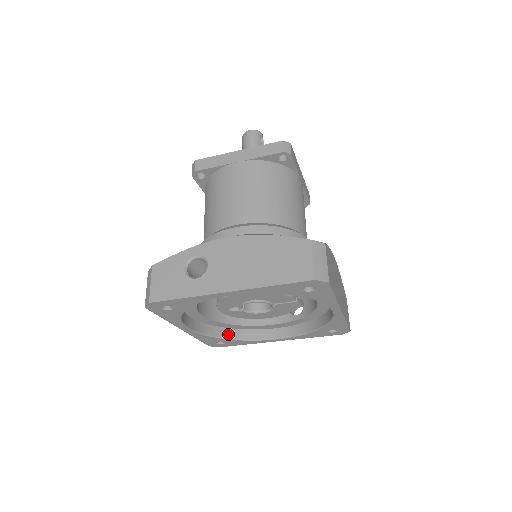
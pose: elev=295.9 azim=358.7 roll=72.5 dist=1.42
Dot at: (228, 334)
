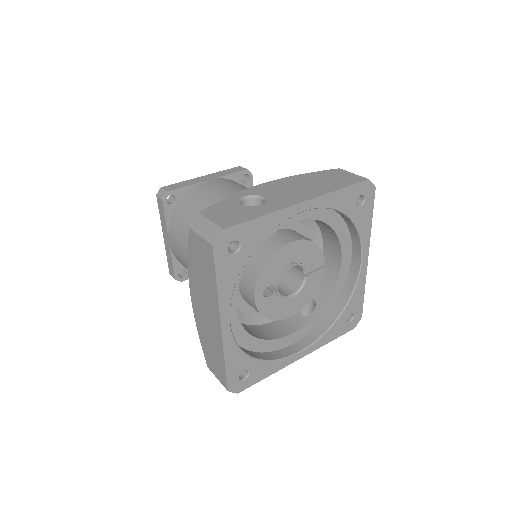
Dot at: (253, 355)
